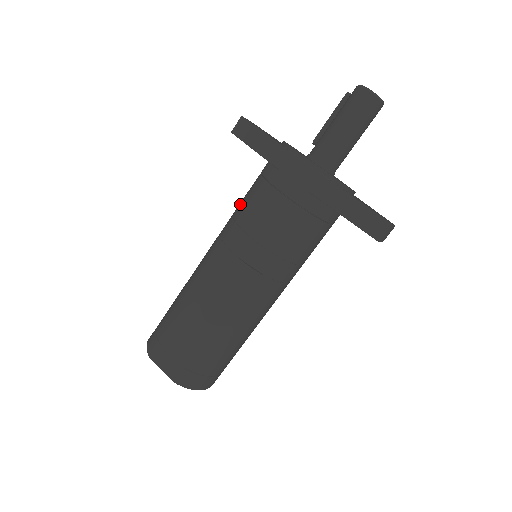
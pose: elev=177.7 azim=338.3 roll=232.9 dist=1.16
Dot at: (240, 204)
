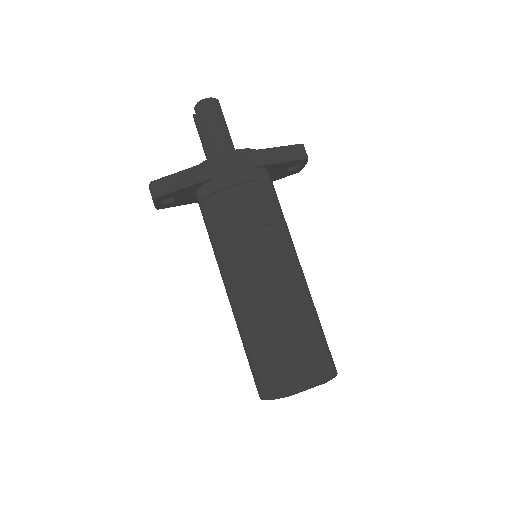
Dot at: (216, 229)
